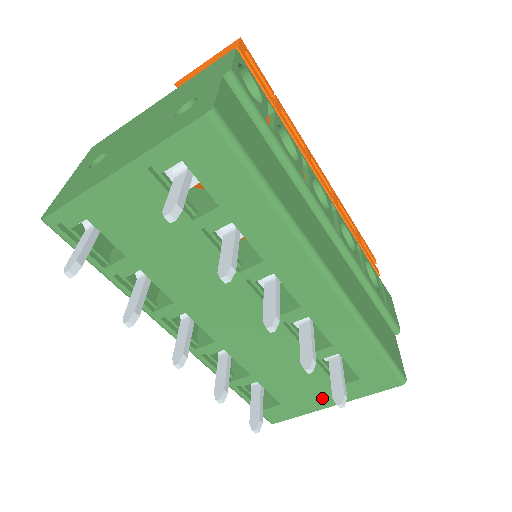
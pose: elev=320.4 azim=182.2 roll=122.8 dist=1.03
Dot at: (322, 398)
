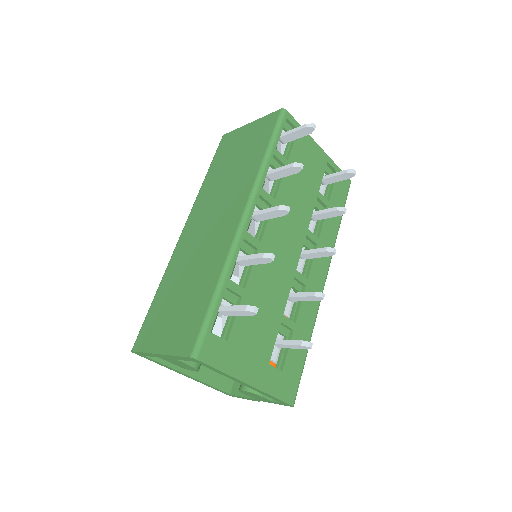
Dot at: (252, 366)
